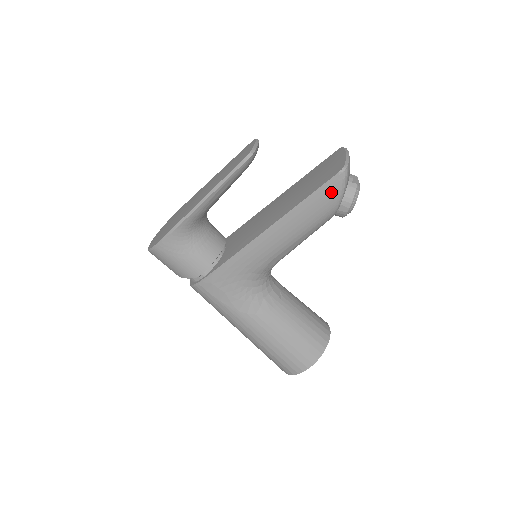
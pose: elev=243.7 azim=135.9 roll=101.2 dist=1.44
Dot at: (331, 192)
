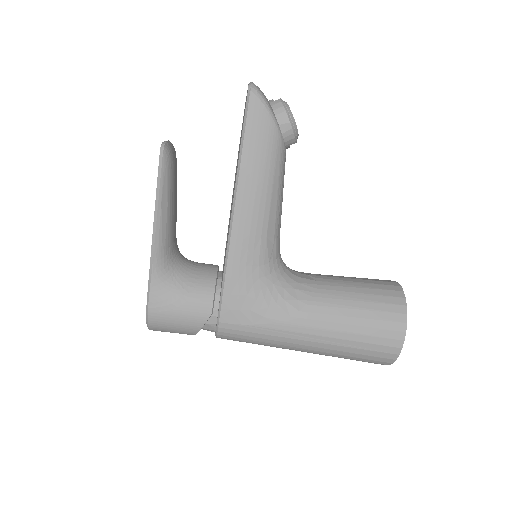
Dot at: (257, 116)
